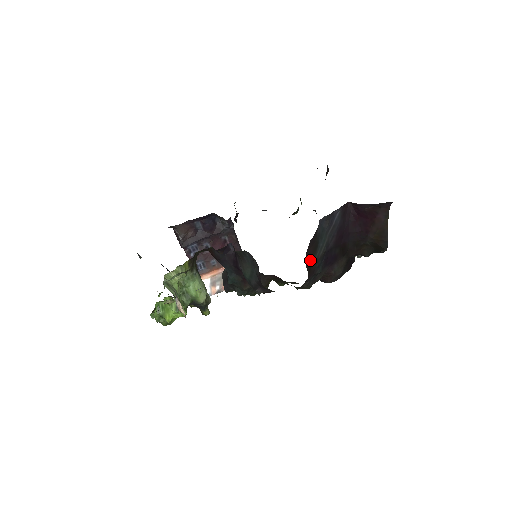
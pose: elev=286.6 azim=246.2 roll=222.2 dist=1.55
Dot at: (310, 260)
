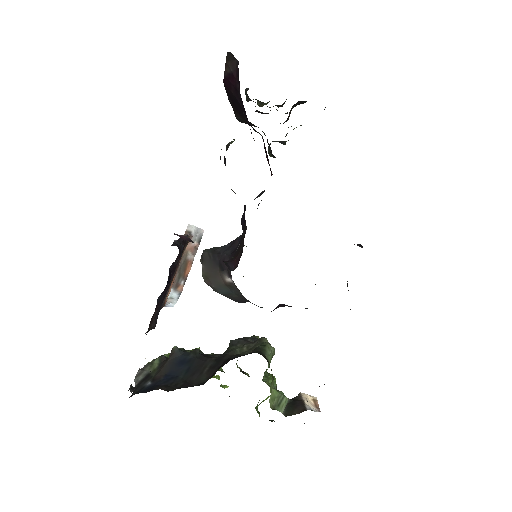
Dot at: occluded
